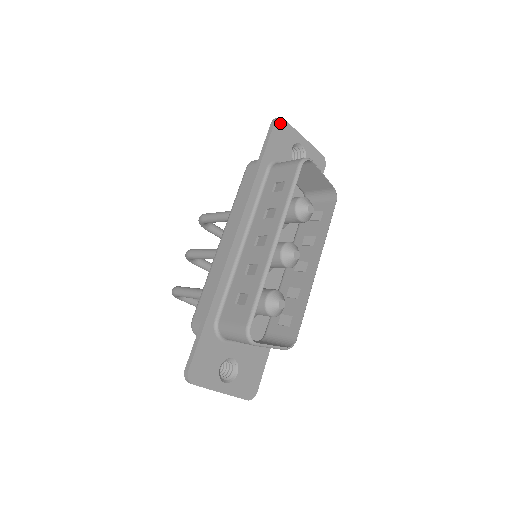
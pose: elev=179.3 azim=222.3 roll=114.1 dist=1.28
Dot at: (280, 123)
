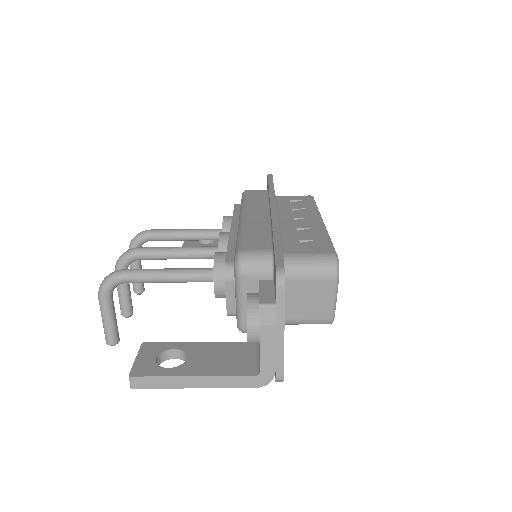
Dot at: occluded
